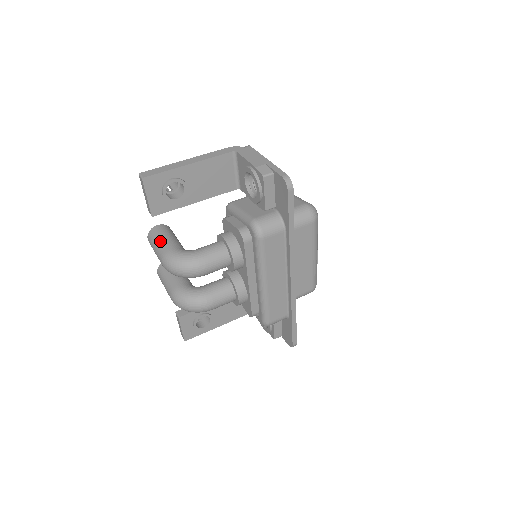
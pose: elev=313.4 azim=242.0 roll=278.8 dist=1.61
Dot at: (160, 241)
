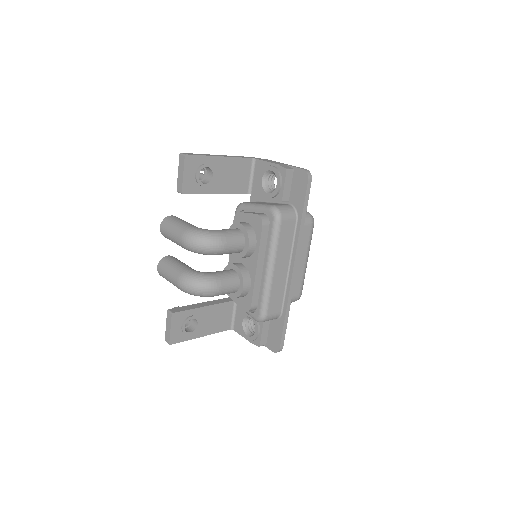
Dot at: (179, 223)
